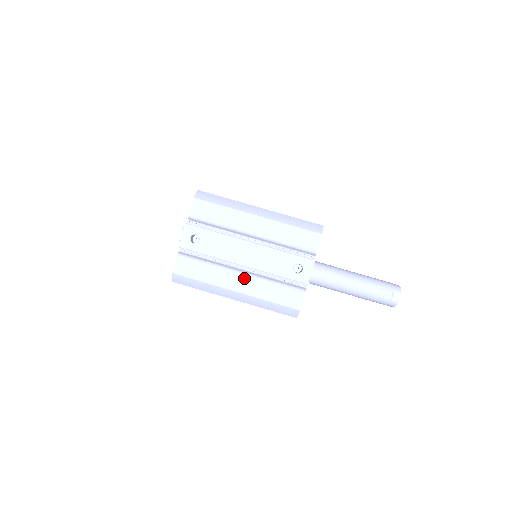
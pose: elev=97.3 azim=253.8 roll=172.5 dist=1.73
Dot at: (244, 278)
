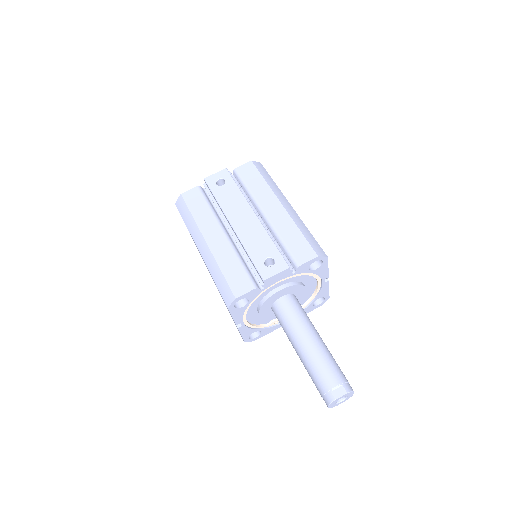
Dot at: (223, 237)
